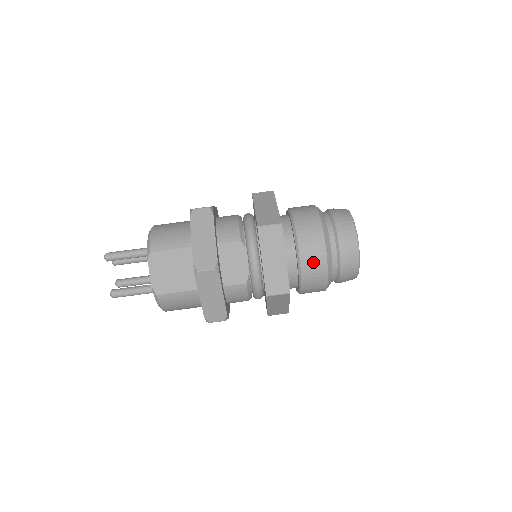
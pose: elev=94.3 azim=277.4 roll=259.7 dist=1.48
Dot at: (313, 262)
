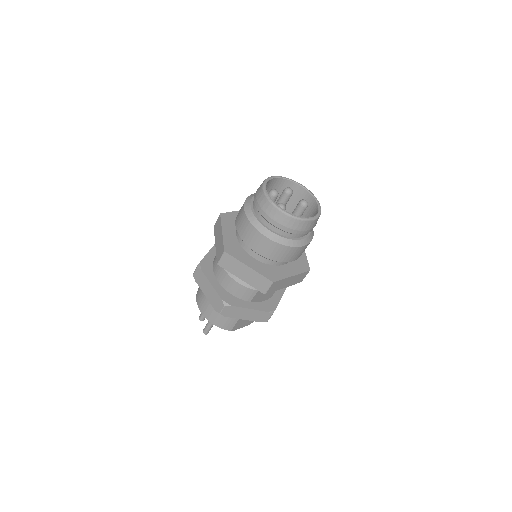
Dot at: (301, 253)
